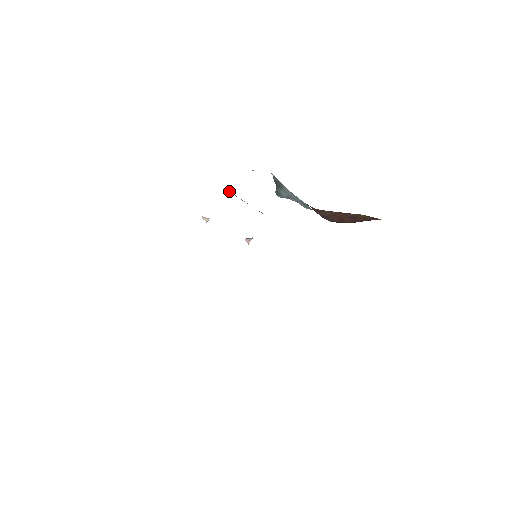
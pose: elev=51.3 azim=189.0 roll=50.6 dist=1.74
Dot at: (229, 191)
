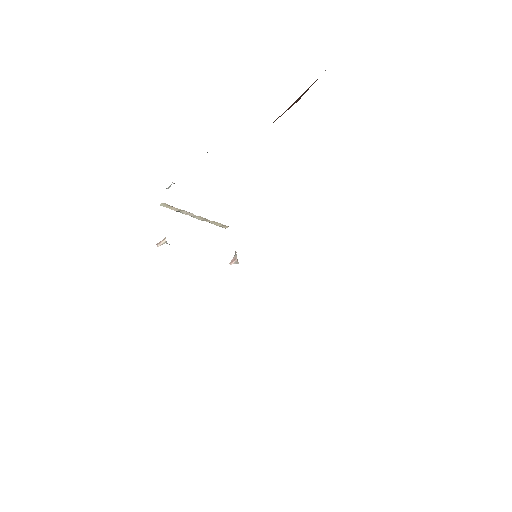
Dot at: (162, 204)
